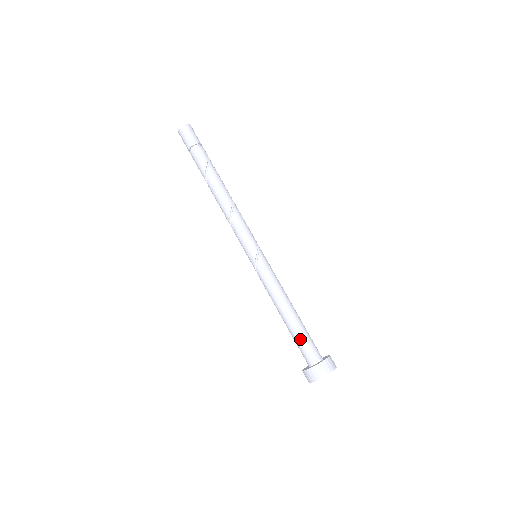
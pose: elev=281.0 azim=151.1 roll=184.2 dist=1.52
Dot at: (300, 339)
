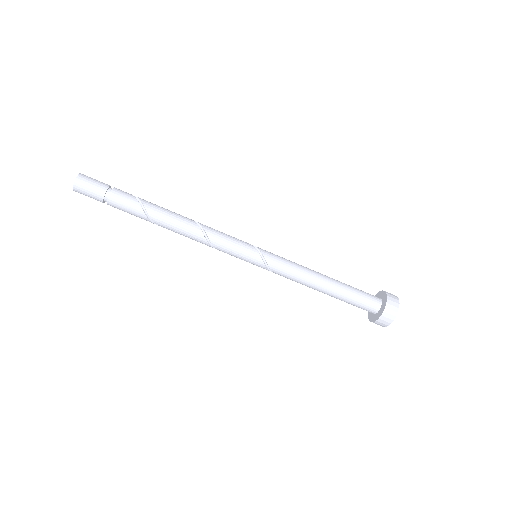
Dot at: (354, 296)
